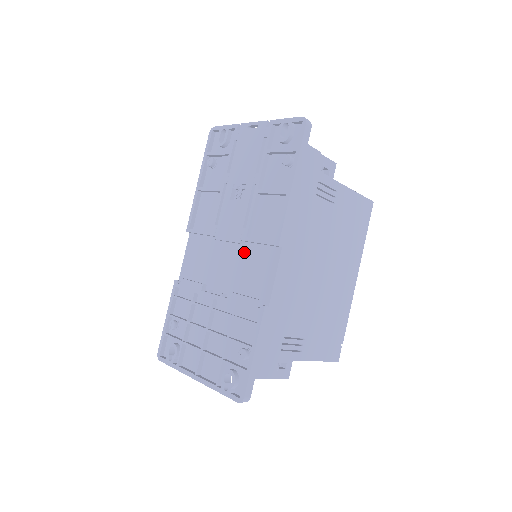
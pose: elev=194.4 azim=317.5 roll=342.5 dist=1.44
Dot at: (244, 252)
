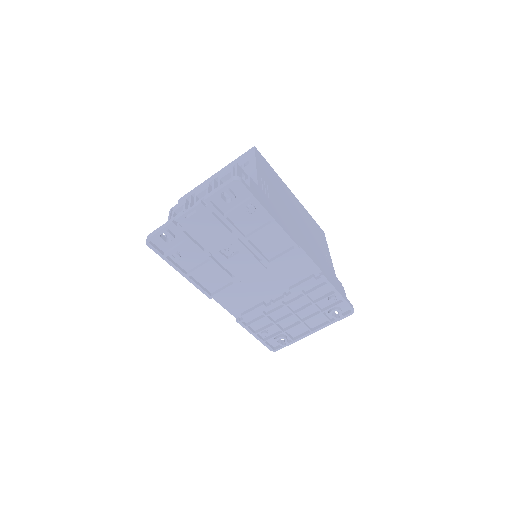
Dot at: (273, 268)
